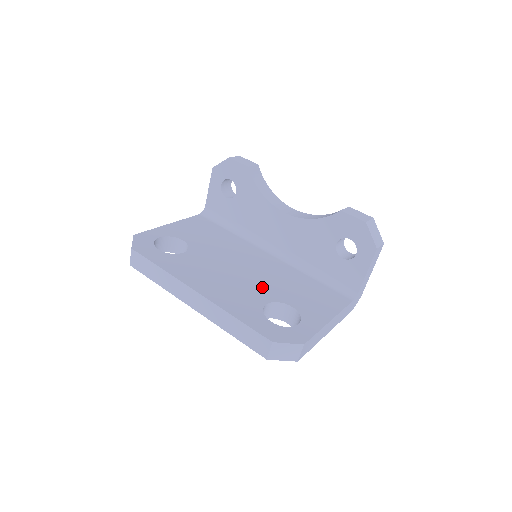
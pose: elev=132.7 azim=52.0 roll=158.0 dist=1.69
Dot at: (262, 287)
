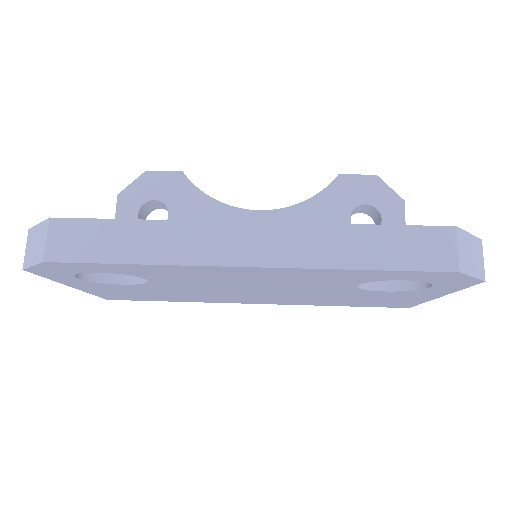
Dot at: occluded
